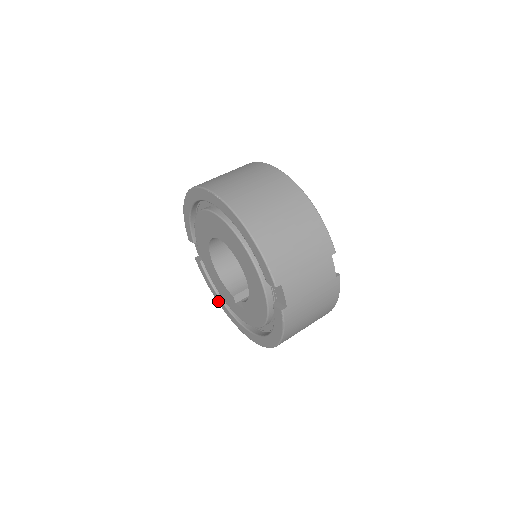
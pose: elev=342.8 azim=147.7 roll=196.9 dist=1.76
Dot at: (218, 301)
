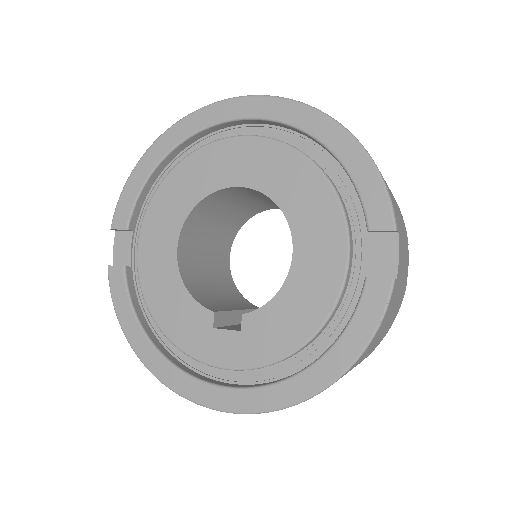
Dot at: (139, 349)
